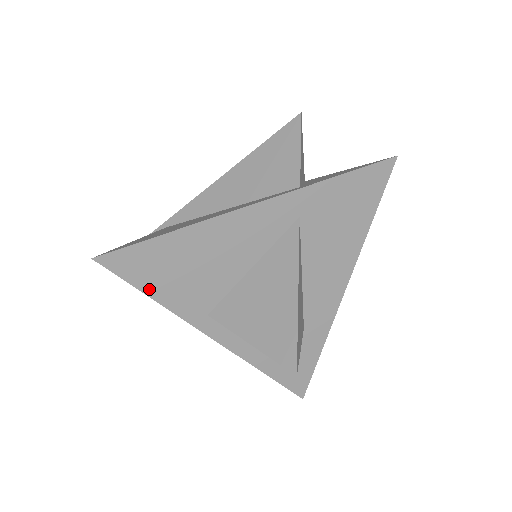
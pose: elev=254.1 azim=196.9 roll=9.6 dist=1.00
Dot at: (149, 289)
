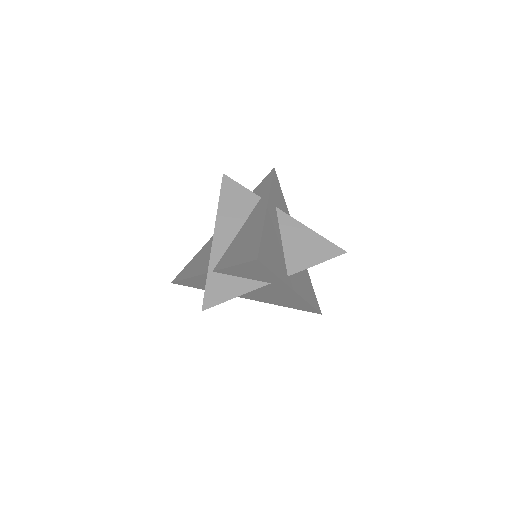
Dot at: (273, 270)
